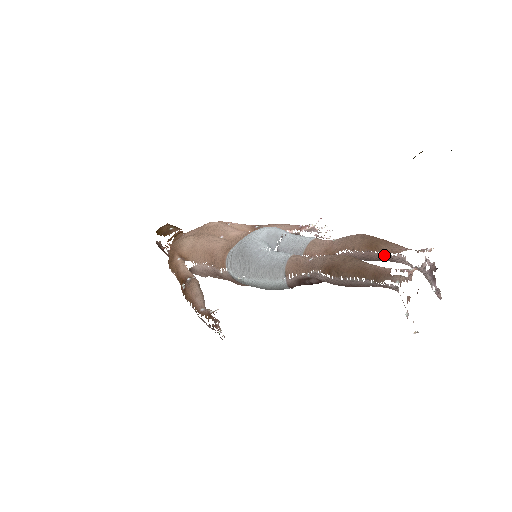
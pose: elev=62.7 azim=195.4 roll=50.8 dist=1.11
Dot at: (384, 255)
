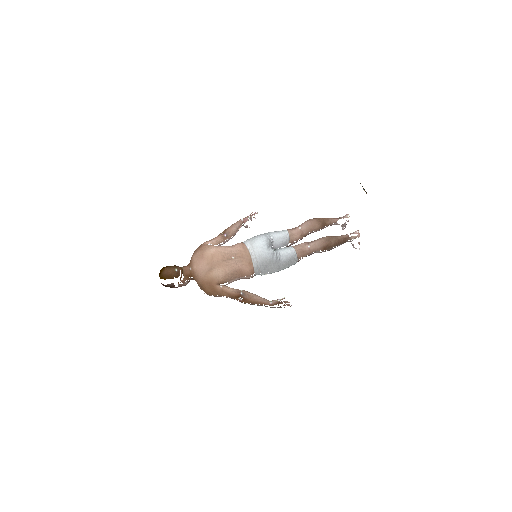
Dot at: occluded
